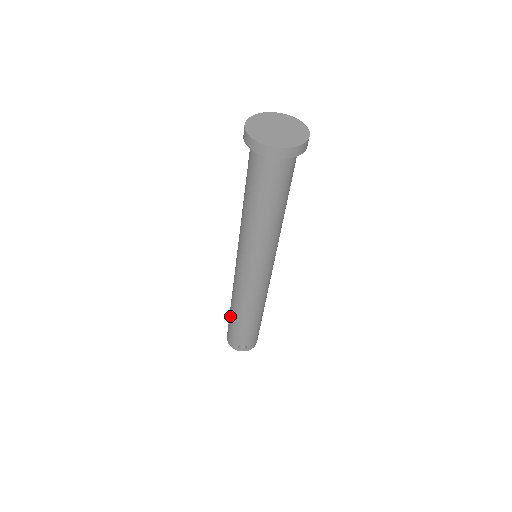
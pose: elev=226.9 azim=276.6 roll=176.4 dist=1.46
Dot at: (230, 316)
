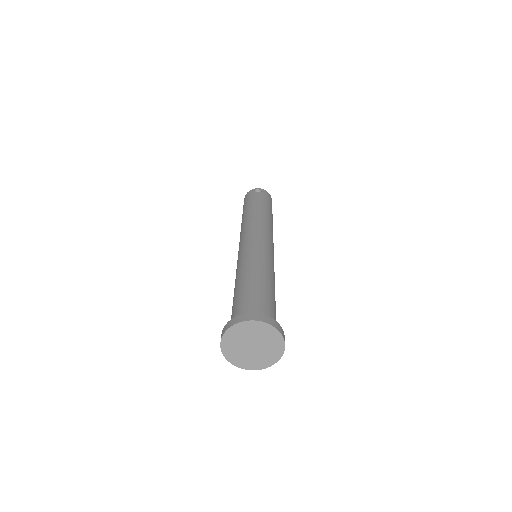
Dot at: occluded
